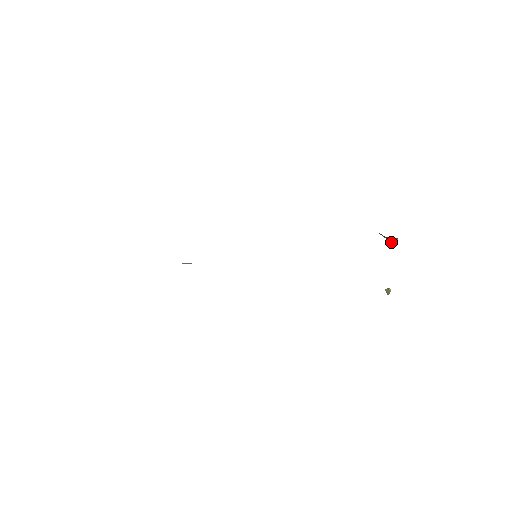
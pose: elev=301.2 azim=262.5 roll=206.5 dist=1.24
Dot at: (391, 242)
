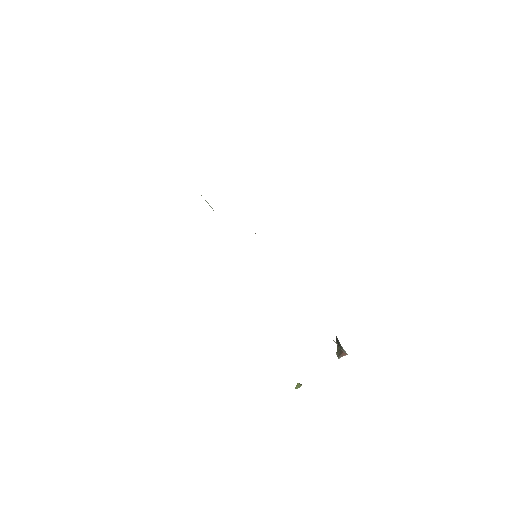
Dot at: (339, 353)
